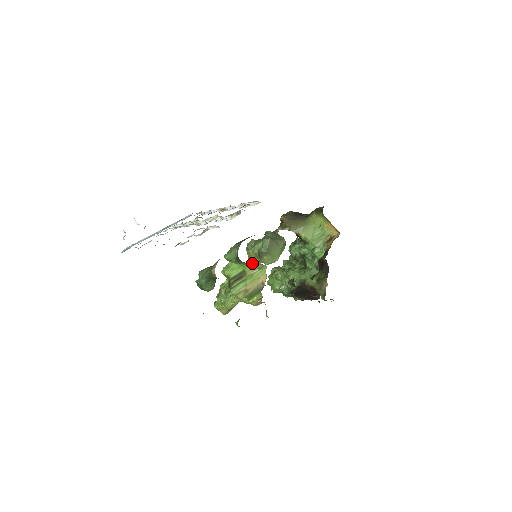
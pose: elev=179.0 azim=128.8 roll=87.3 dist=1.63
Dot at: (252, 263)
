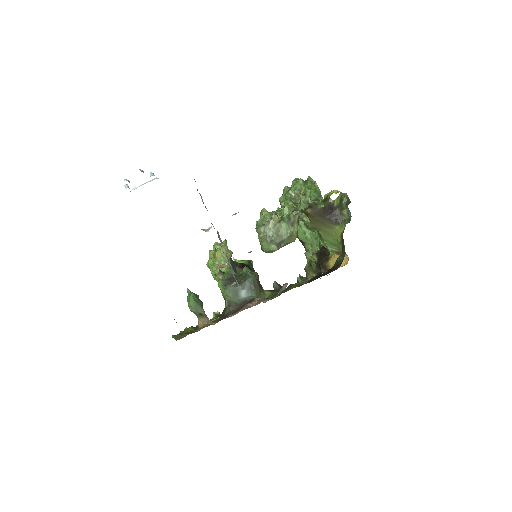
Dot at: occluded
